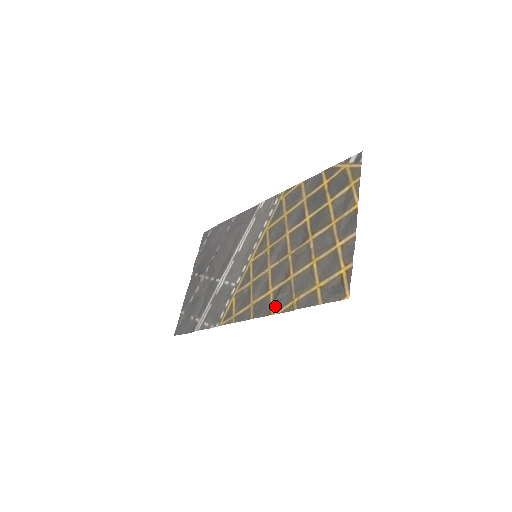
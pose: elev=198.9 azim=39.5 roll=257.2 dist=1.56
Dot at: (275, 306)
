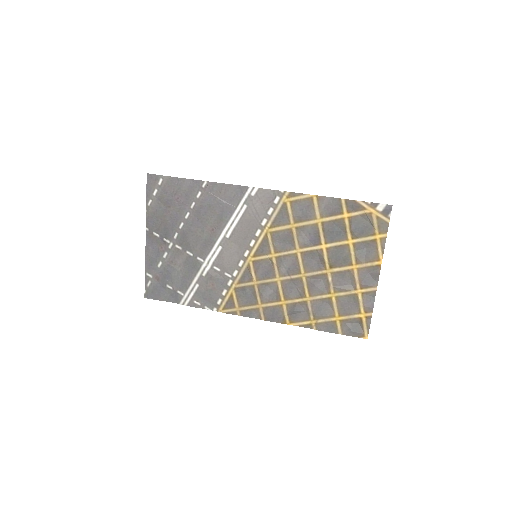
Dot at: (291, 318)
